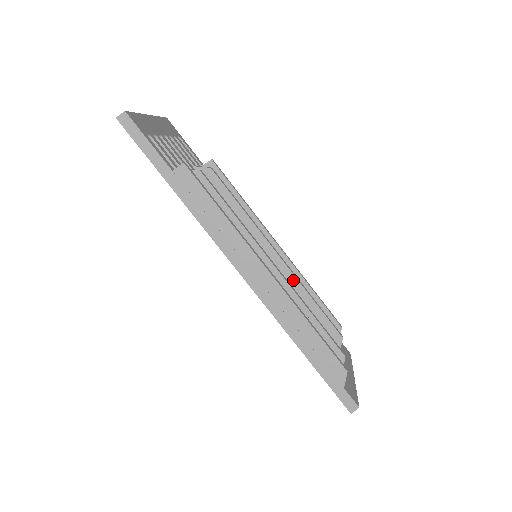
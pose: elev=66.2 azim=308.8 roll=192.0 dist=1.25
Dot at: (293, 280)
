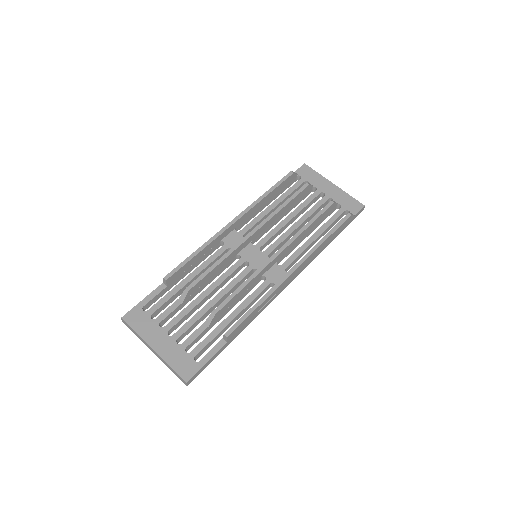
Dot at: (269, 222)
